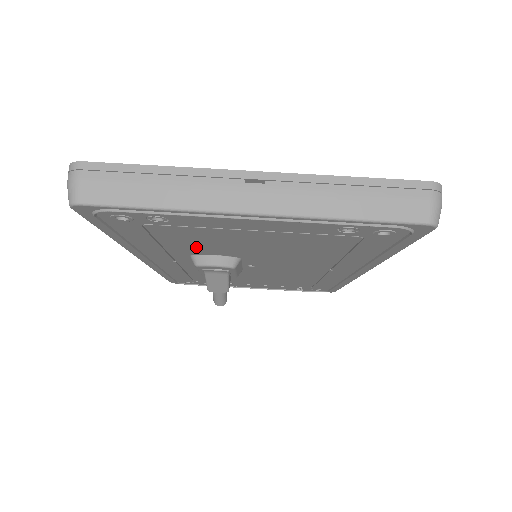
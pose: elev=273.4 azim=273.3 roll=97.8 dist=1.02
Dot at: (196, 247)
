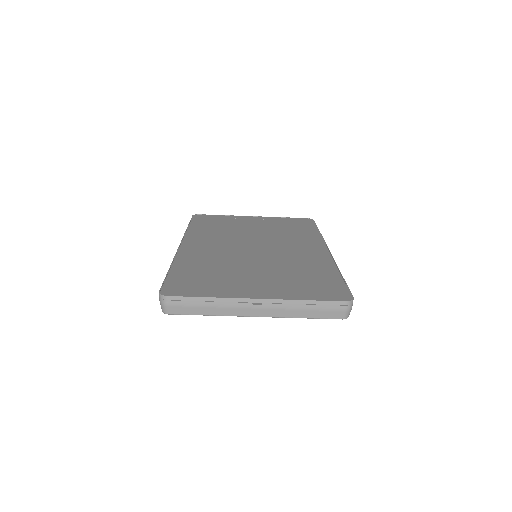
Dot at: occluded
